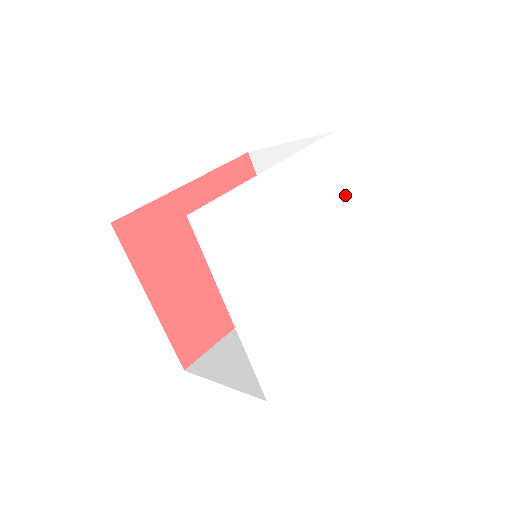
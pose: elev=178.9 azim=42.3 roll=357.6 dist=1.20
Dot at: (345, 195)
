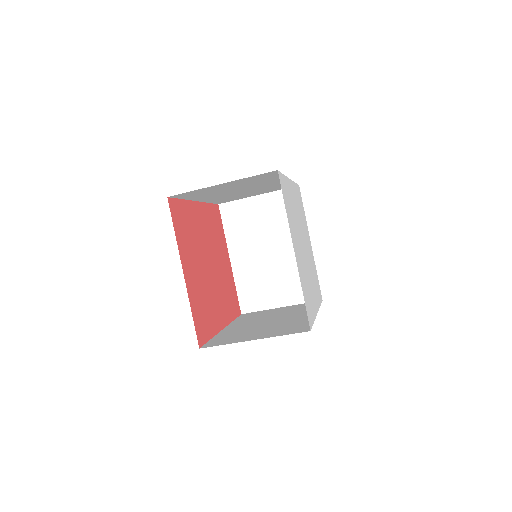
Dot at: (307, 227)
